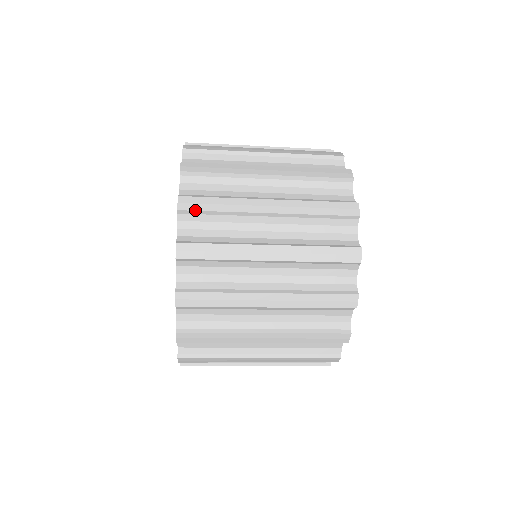
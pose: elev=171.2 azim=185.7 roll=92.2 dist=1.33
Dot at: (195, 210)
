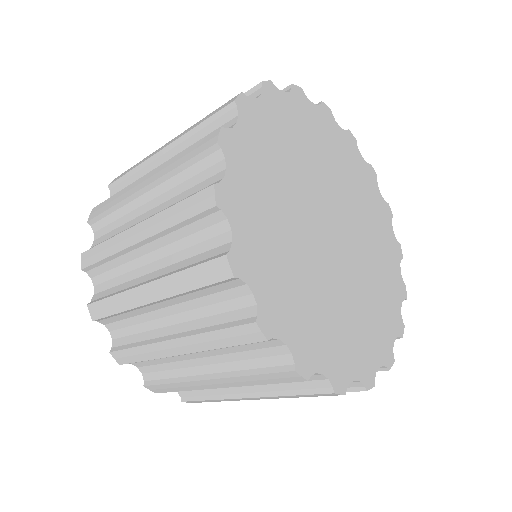
Dot at: (90, 265)
